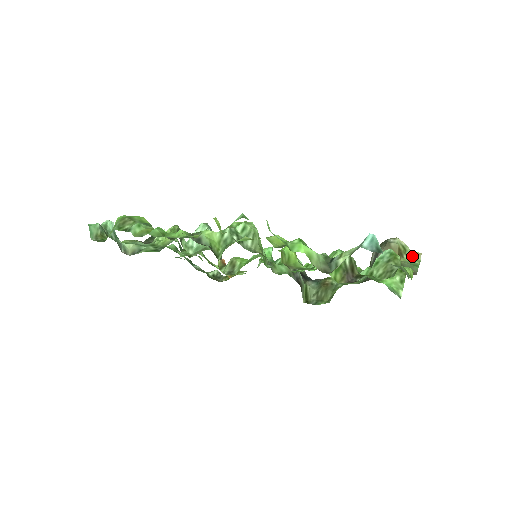
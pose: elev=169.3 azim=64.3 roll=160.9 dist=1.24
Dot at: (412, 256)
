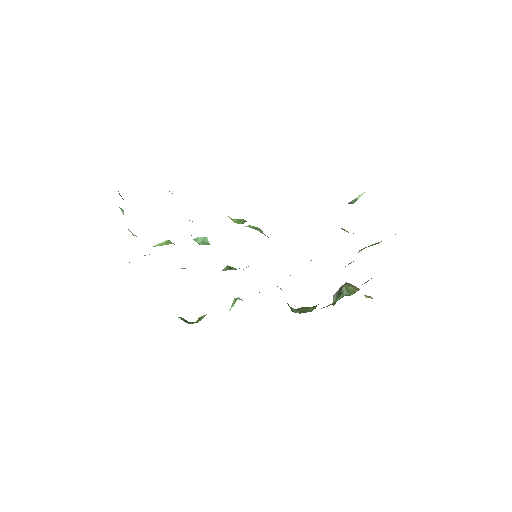
Dot at: (365, 296)
